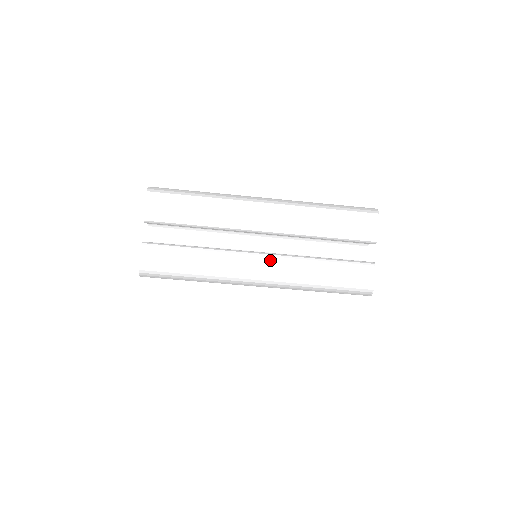
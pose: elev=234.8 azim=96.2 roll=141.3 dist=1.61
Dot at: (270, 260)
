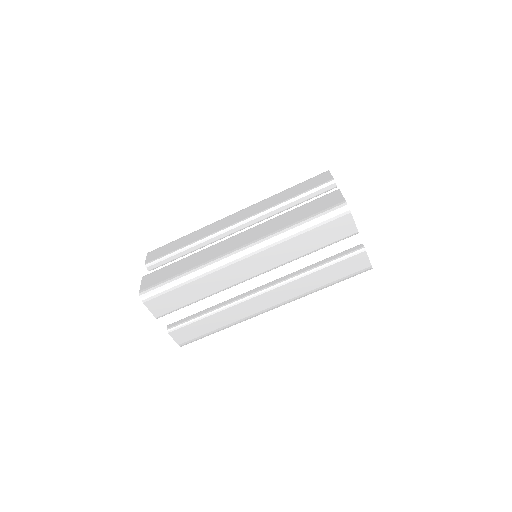
Dot at: (273, 292)
